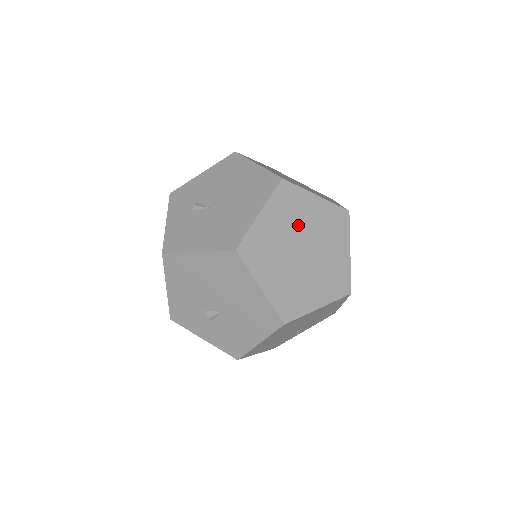
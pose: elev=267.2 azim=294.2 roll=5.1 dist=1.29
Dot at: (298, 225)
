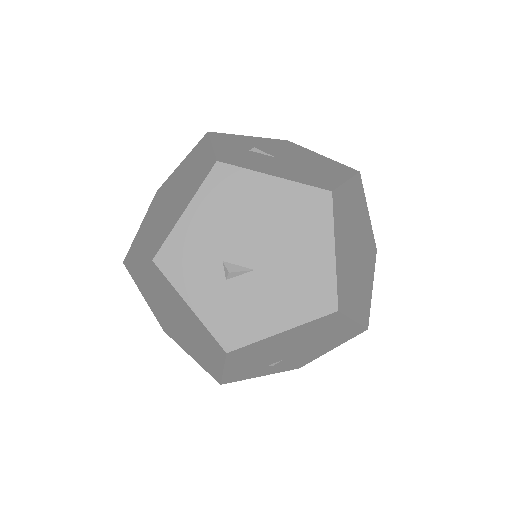
Dot at: (359, 223)
